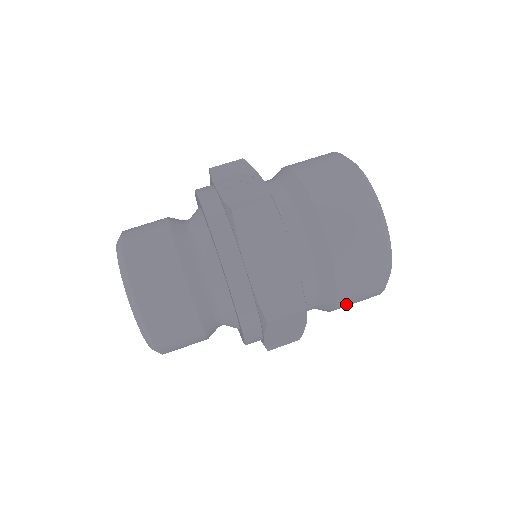
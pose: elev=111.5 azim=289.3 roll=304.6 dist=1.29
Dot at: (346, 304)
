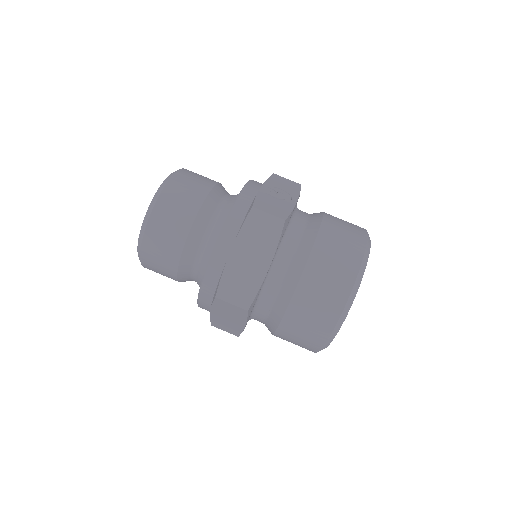
Dot at: (285, 337)
